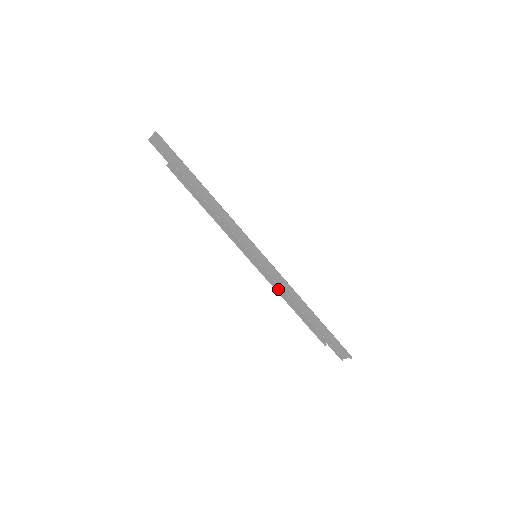
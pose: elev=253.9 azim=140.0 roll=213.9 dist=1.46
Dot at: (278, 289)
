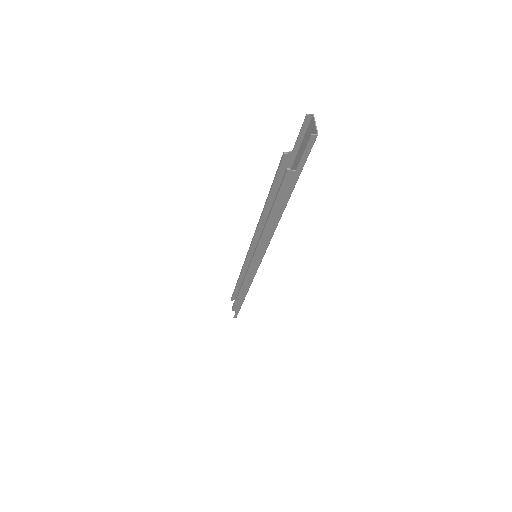
Dot at: (245, 270)
